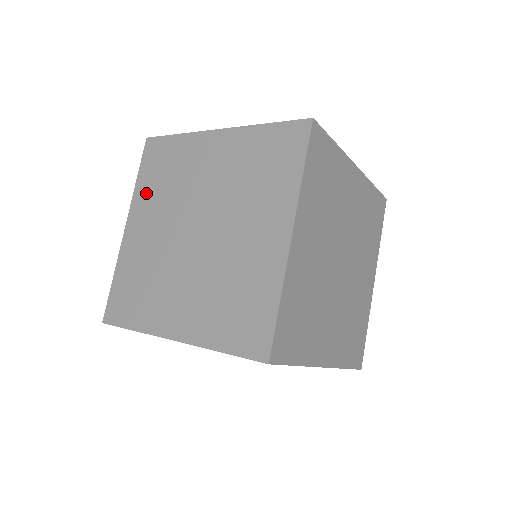
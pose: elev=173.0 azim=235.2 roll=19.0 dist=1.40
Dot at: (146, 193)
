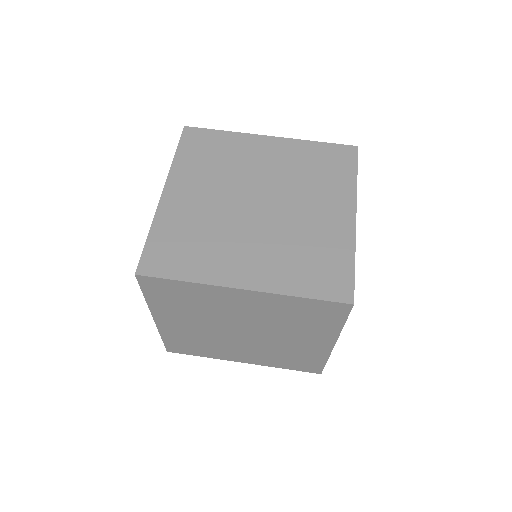
Dot at: (166, 308)
